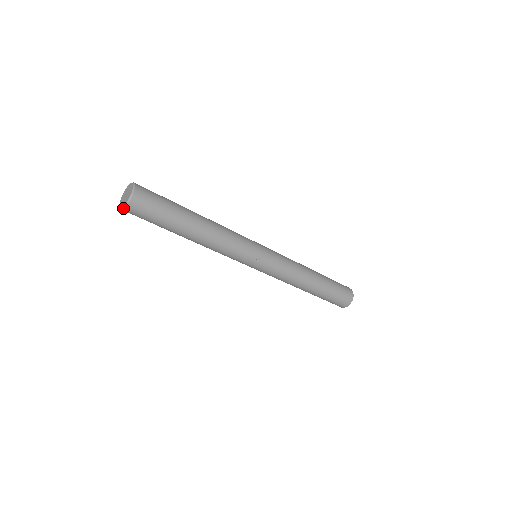
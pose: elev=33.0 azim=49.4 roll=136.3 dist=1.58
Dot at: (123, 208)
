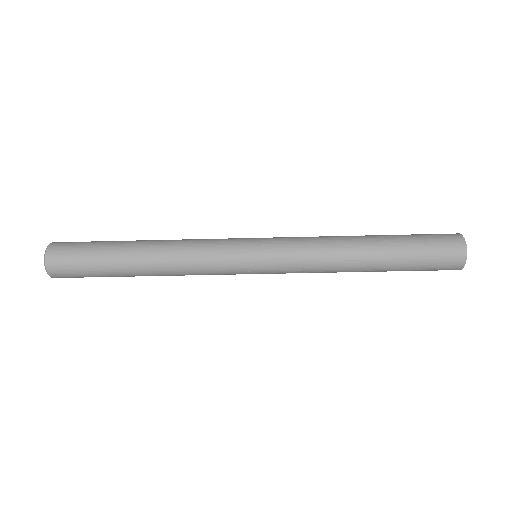
Dot at: occluded
